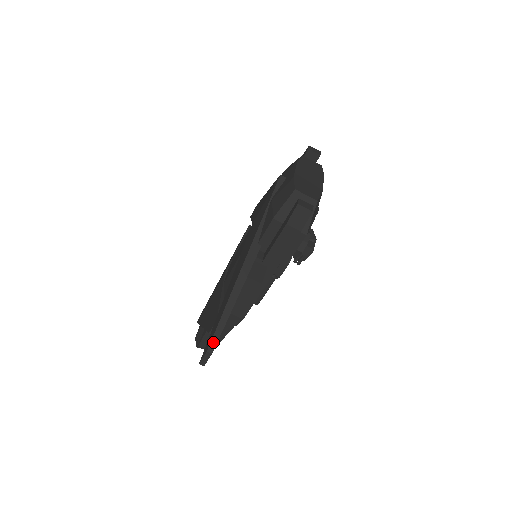
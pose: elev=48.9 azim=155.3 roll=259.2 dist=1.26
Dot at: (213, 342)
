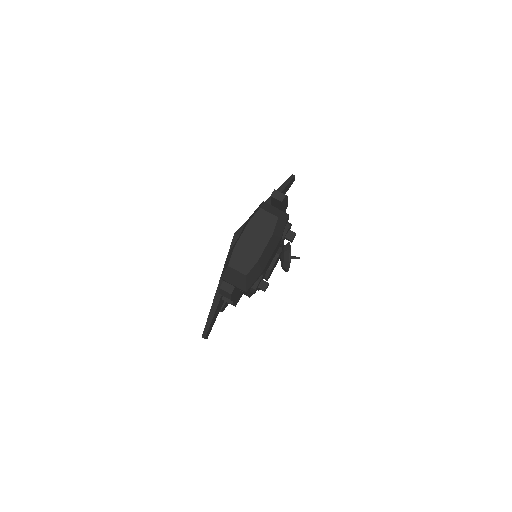
Dot at: (204, 333)
